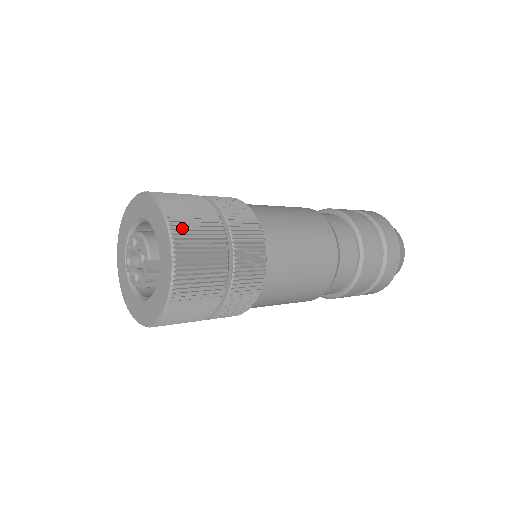
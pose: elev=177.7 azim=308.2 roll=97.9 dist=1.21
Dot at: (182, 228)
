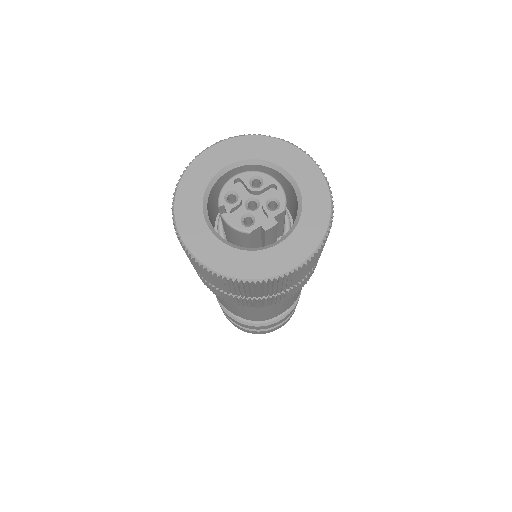
Dot at: occluded
